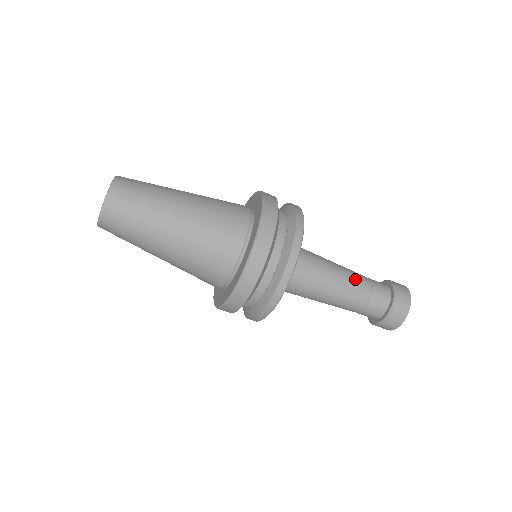
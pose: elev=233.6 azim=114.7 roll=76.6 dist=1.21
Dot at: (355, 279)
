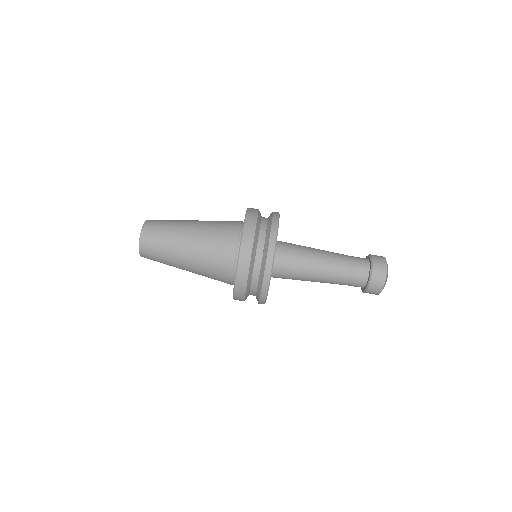
Dot at: (335, 253)
